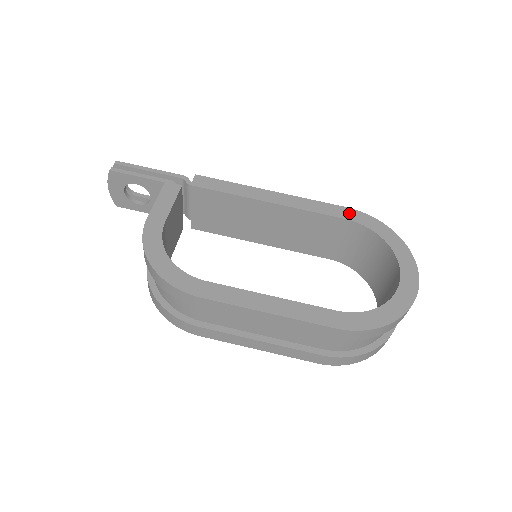
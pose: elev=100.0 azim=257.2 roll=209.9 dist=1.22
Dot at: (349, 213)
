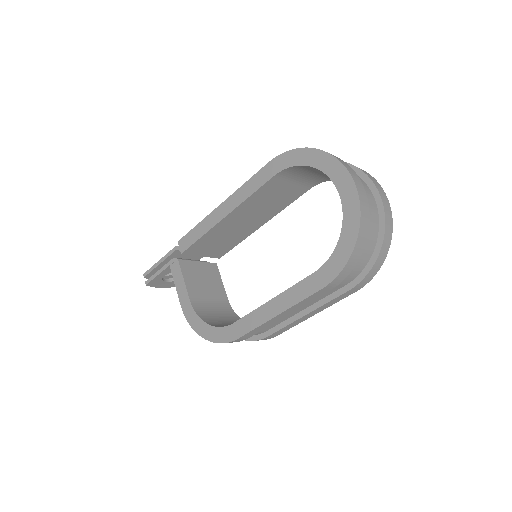
Dot at: (272, 167)
